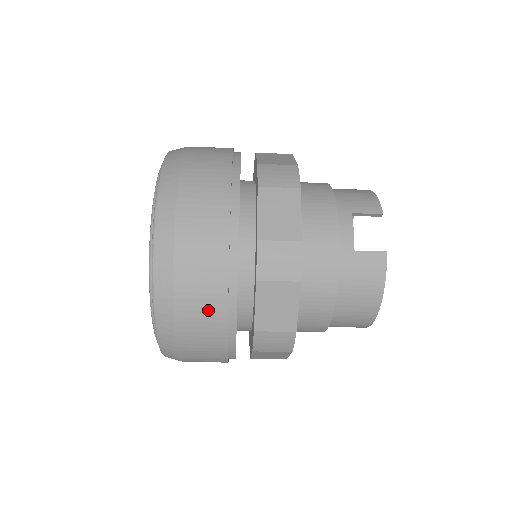
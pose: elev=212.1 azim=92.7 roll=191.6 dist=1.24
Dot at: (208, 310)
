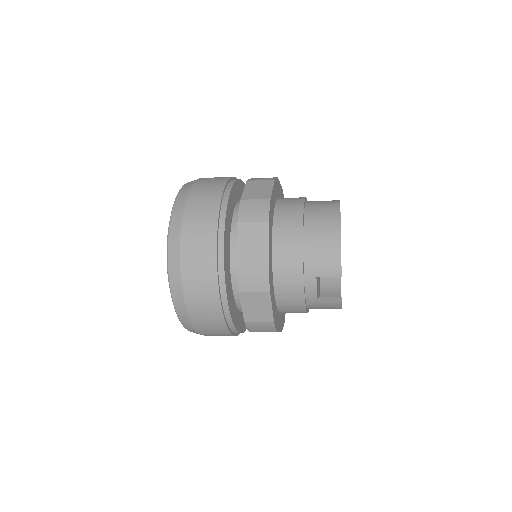
Dot at: occluded
